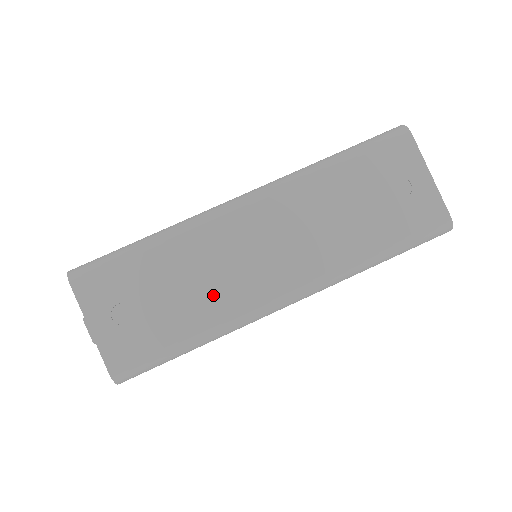
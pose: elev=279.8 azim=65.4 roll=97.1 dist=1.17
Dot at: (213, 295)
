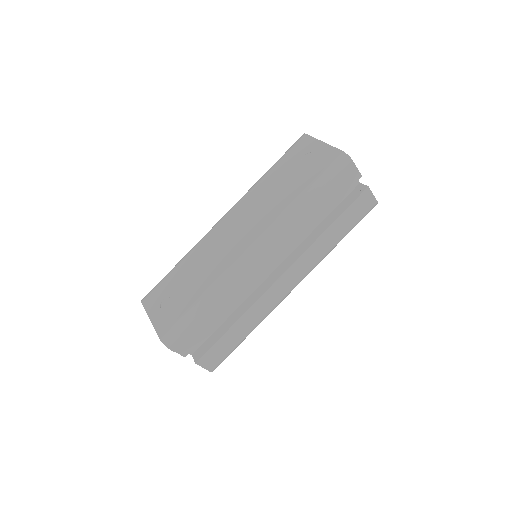
Dot at: (211, 268)
